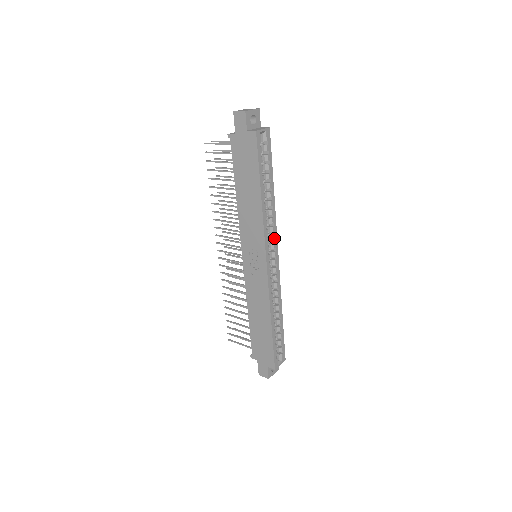
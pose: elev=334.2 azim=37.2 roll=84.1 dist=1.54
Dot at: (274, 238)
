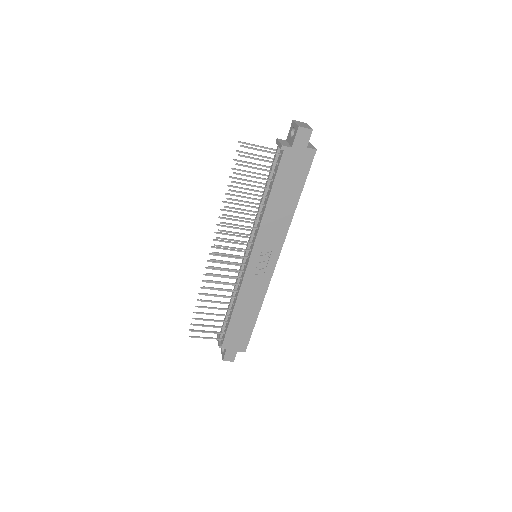
Dot at: occluded
